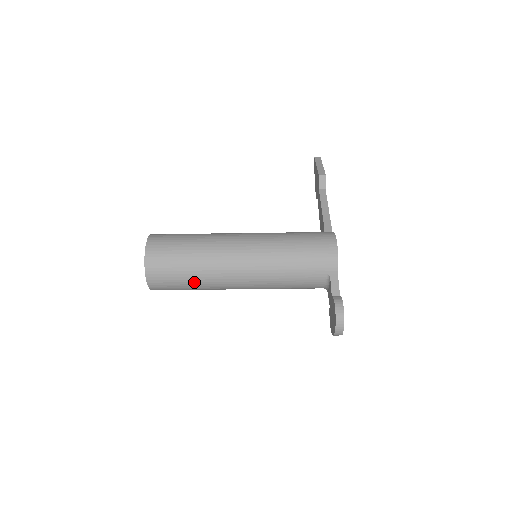
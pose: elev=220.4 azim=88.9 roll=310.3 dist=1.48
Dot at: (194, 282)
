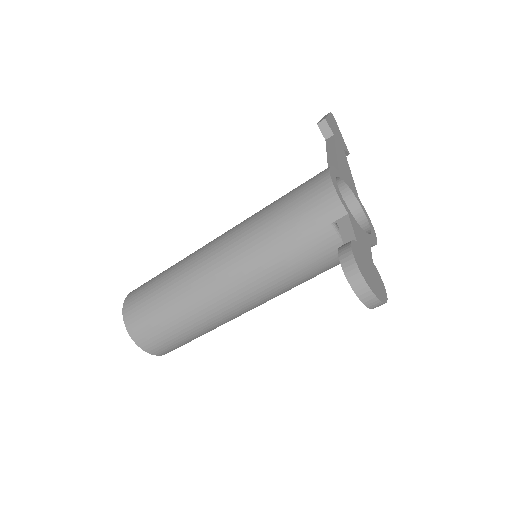
Dot at: (182, 321)
